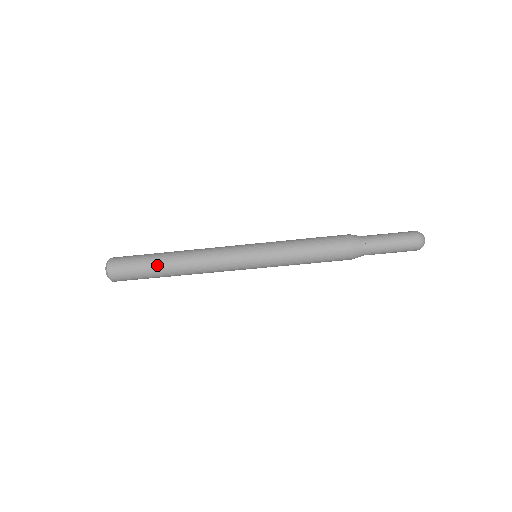
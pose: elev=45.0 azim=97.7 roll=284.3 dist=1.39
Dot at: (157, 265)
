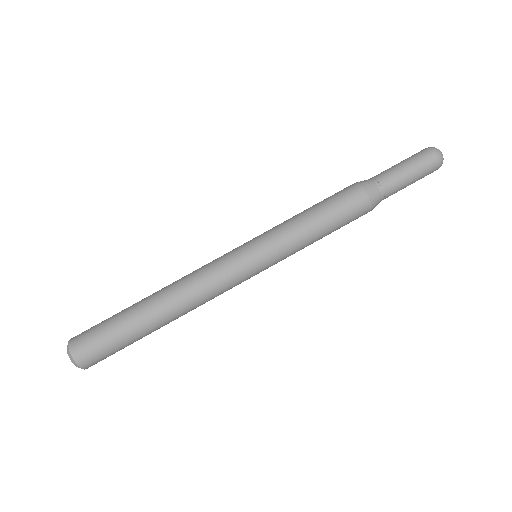
Dot at: (136, 320)
